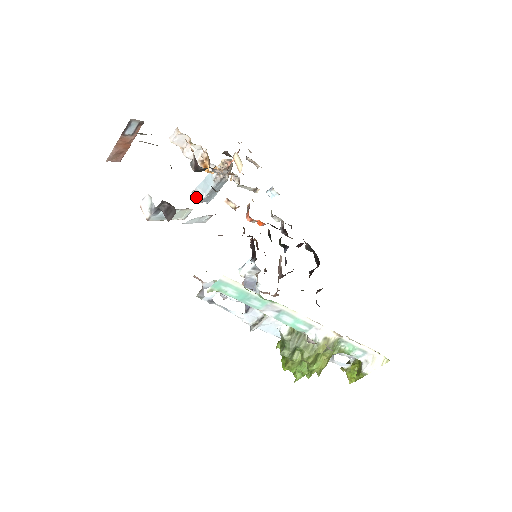
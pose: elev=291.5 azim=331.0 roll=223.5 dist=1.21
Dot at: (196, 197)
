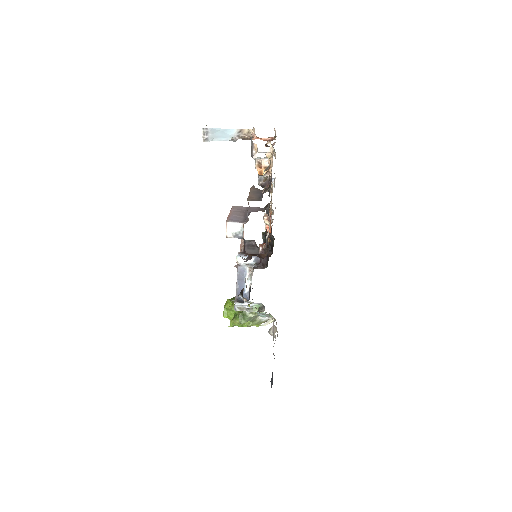
Dot at: (205, 136)
